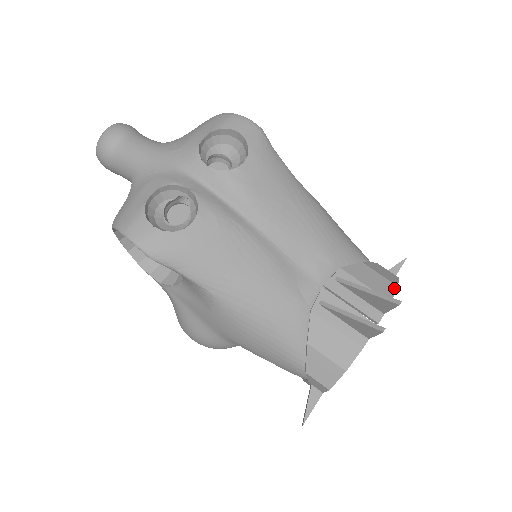
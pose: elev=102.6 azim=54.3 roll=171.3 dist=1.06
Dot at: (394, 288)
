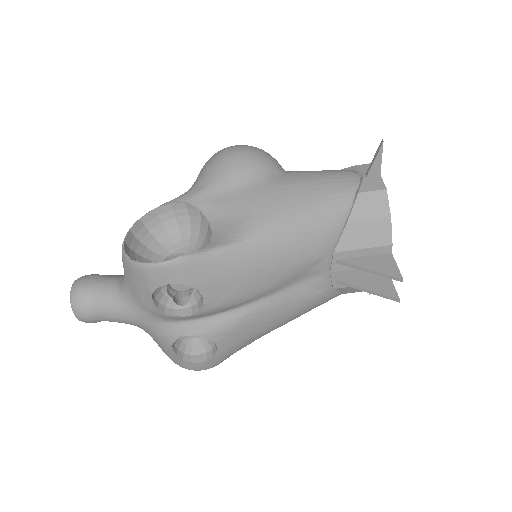
Dot at: (388, 225)
